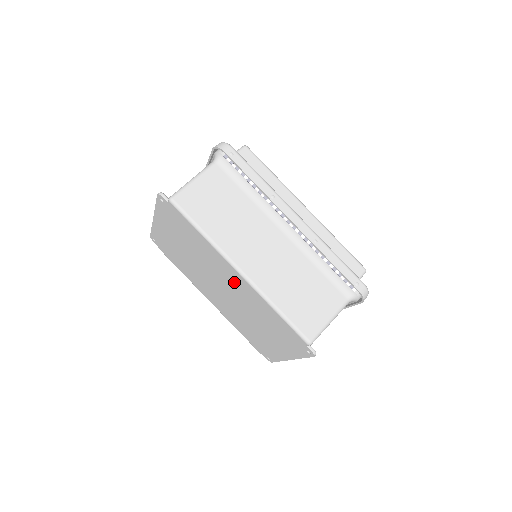
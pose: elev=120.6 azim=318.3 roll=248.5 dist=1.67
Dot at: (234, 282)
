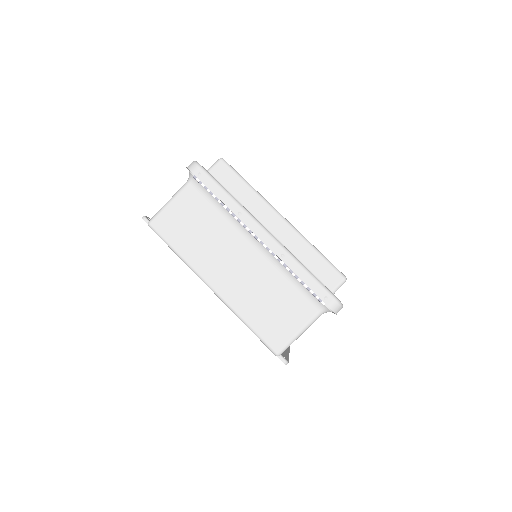
Dot at: occluded
